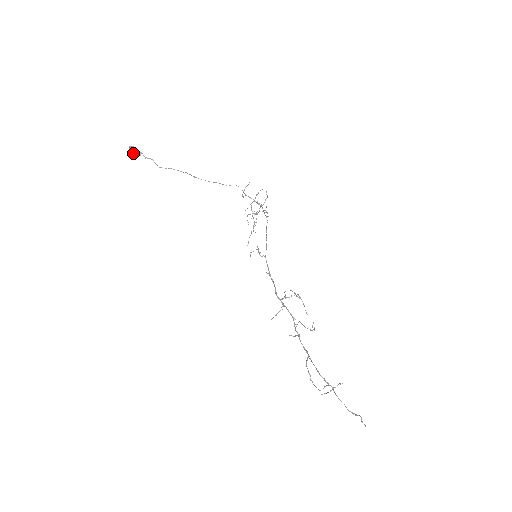
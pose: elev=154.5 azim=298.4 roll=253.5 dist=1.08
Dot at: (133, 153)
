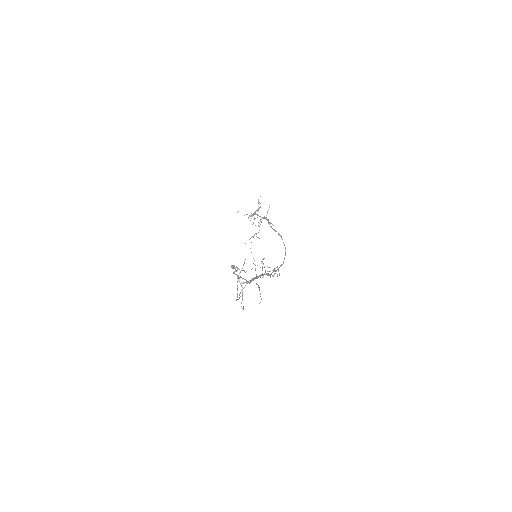
Dot at: (232, 268)
